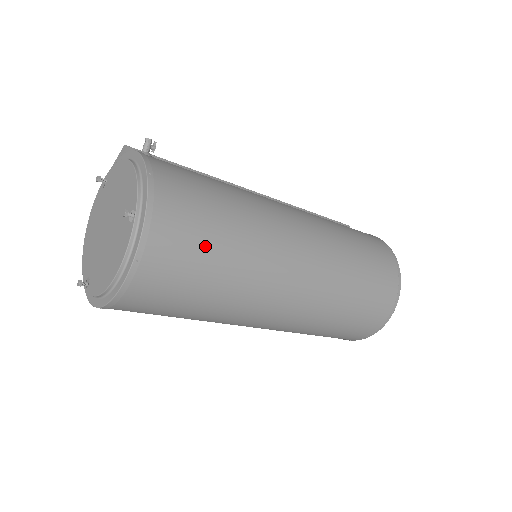
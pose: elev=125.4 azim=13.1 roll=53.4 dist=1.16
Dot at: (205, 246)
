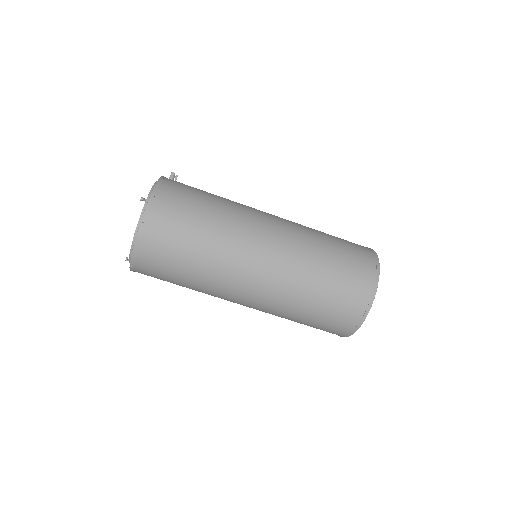
Dot at: (189, 219)
